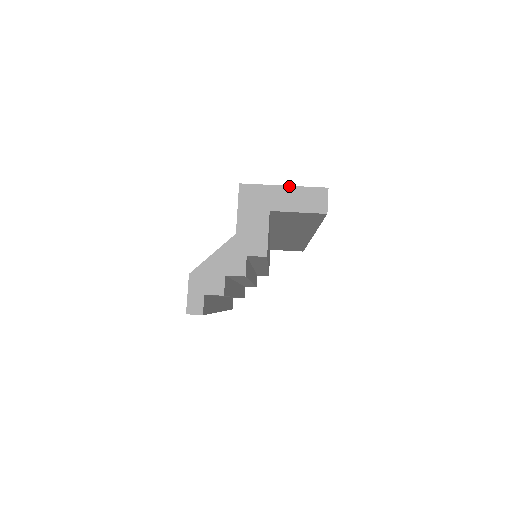
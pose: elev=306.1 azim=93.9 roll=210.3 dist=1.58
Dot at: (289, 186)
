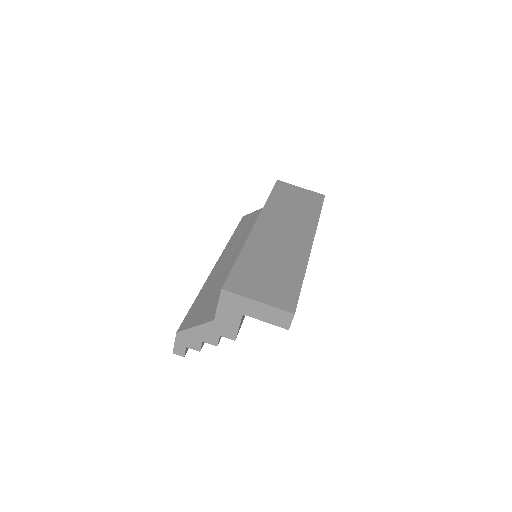
Dot at: (262, 303)
